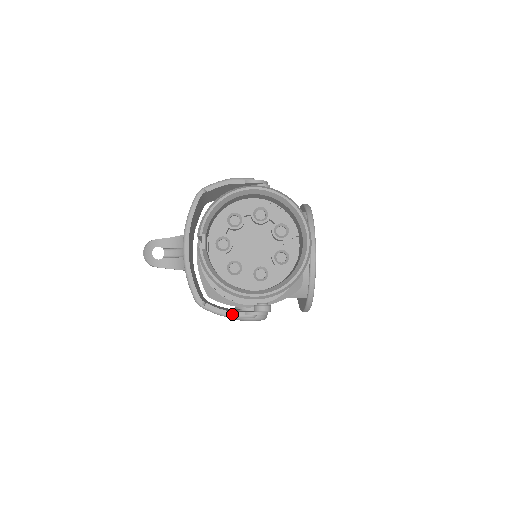
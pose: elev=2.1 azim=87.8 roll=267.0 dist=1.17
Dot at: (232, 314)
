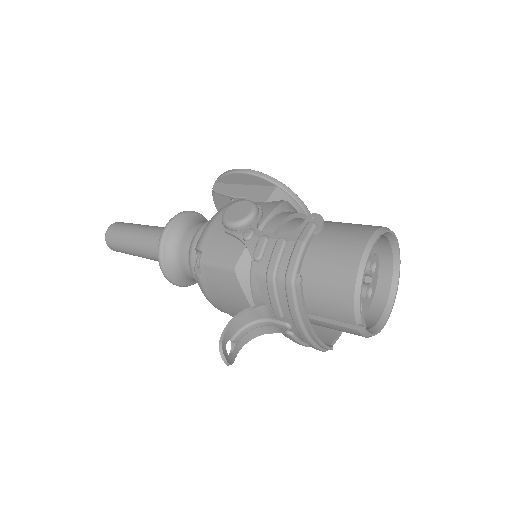
Dot at: occluded
